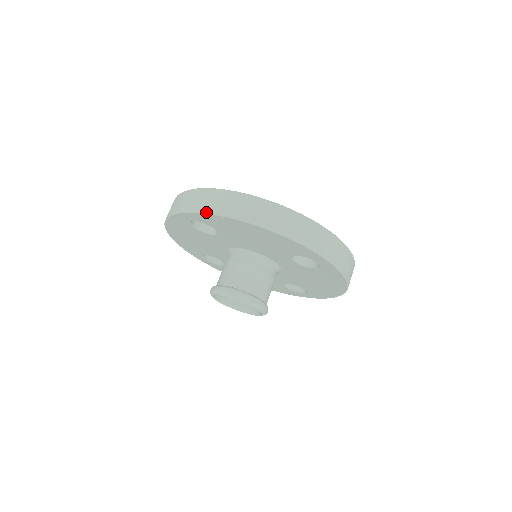
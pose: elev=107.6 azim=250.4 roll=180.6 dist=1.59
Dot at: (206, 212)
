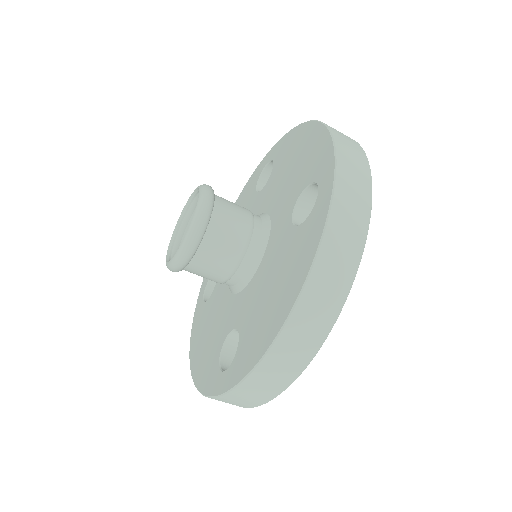
Dot at: (291, 131)
